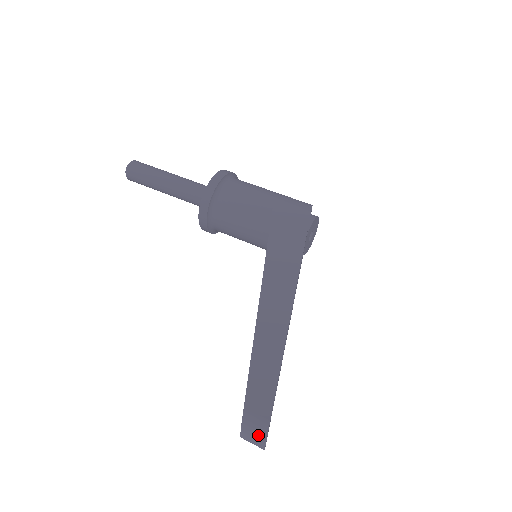
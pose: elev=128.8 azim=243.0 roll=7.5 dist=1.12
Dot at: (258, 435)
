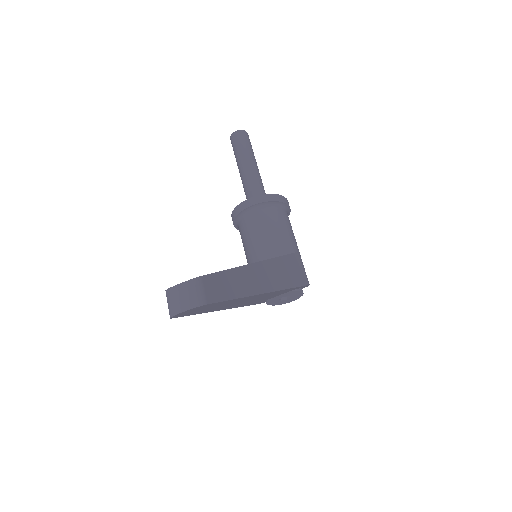
Dot at: (191, 299)
